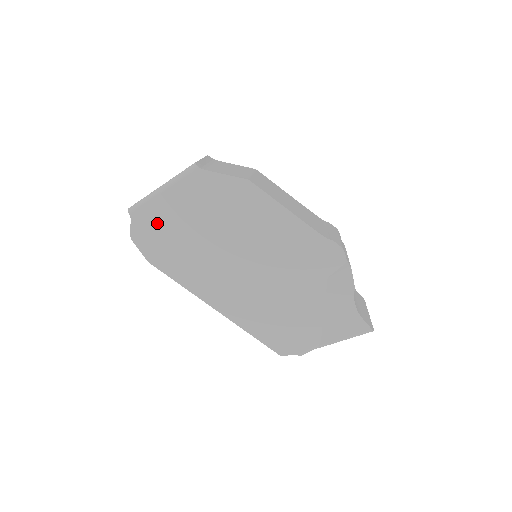
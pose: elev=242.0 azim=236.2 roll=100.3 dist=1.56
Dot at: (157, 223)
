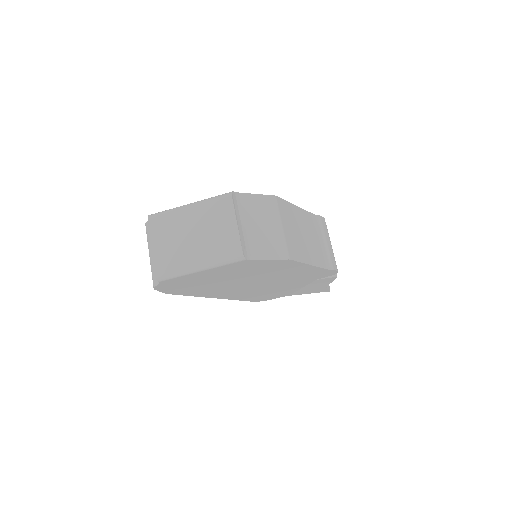
Dot at: (186, 282)
